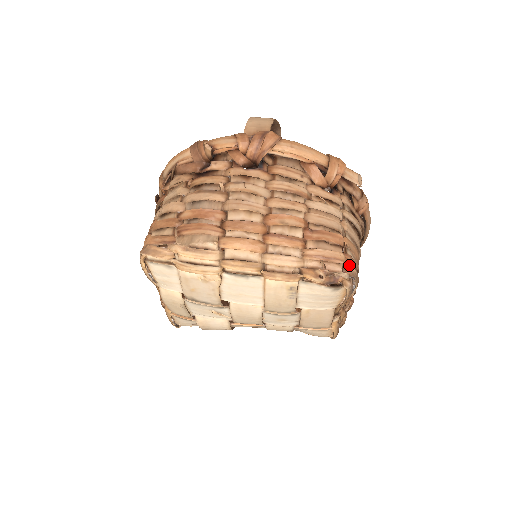
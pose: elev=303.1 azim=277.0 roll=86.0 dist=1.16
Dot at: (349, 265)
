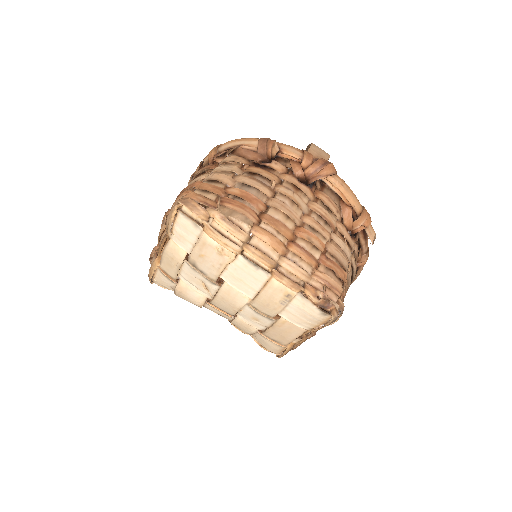
Dot at: (341, 300)
